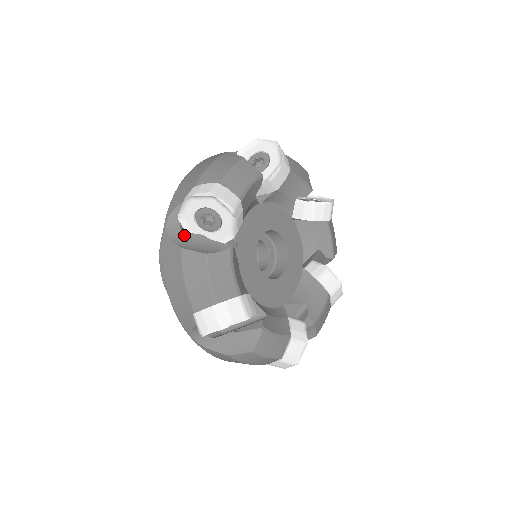
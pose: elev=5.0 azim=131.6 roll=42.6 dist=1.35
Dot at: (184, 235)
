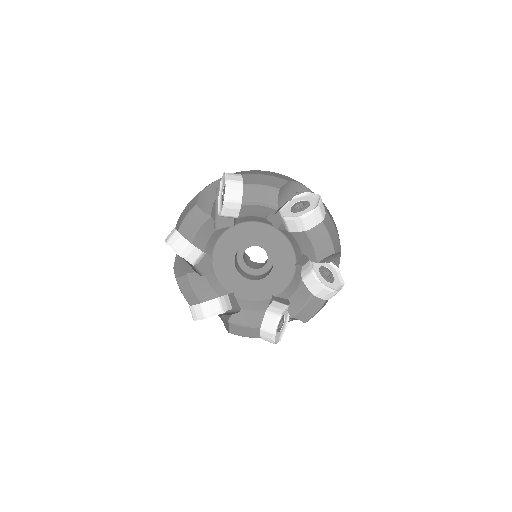
Dot at: (213, 191)
